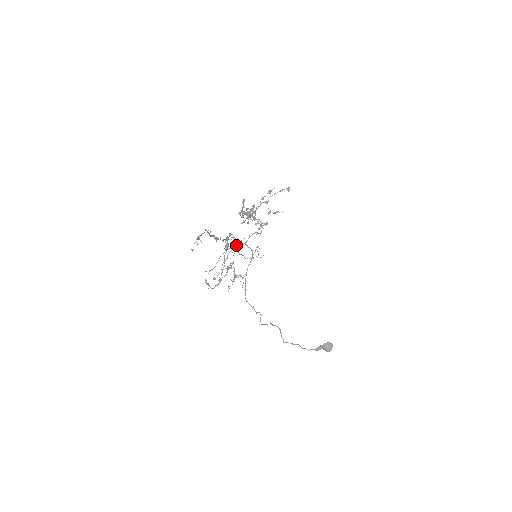
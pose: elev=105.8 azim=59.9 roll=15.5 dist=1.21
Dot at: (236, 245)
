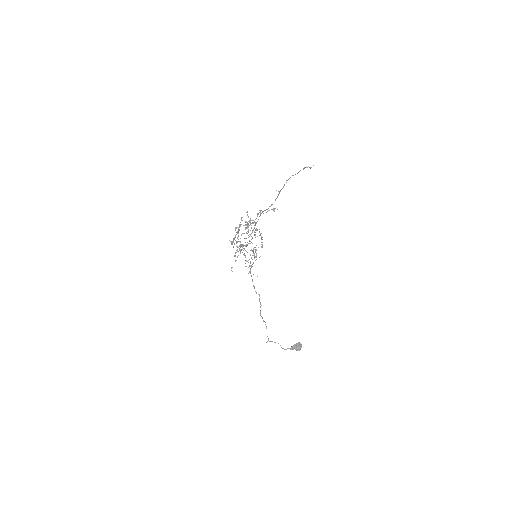
Dot at: occluded
